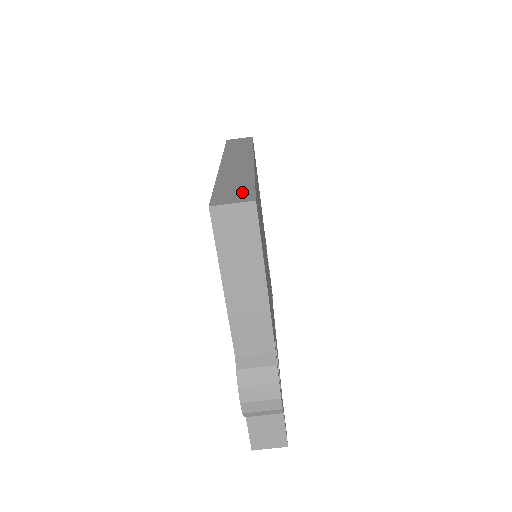
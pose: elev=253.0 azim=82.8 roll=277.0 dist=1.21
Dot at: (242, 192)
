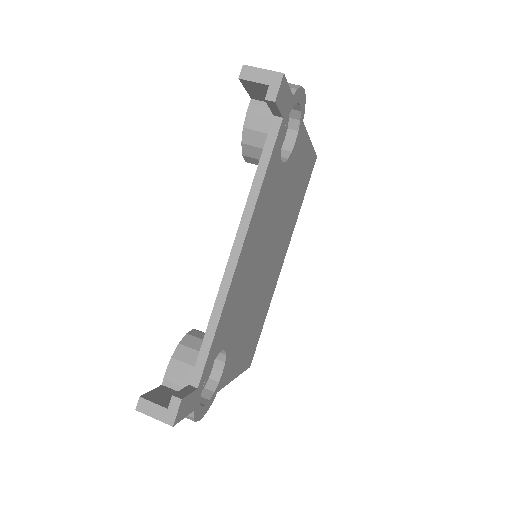
Dot at: occluded
